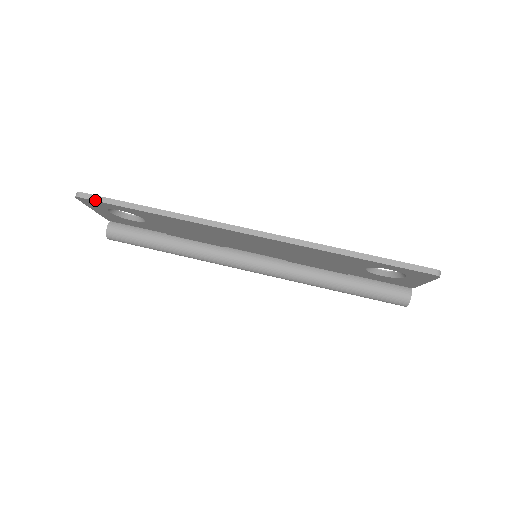
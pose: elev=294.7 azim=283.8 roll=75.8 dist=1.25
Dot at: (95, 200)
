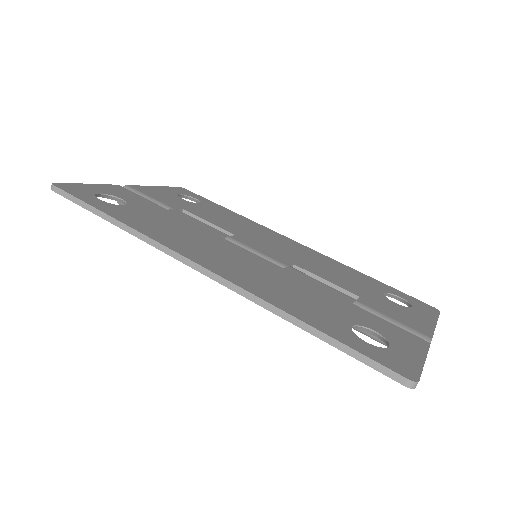
Dot at: (64, 197)
